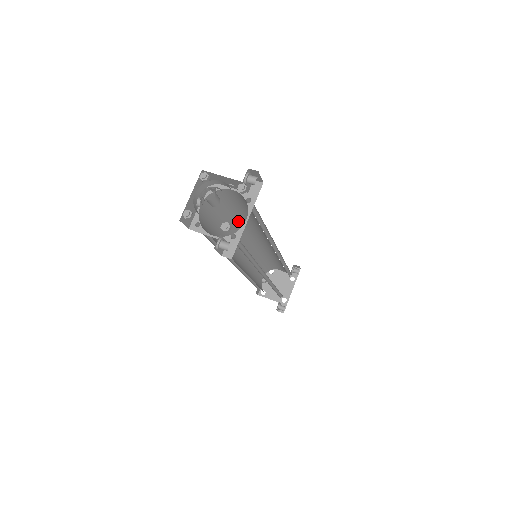
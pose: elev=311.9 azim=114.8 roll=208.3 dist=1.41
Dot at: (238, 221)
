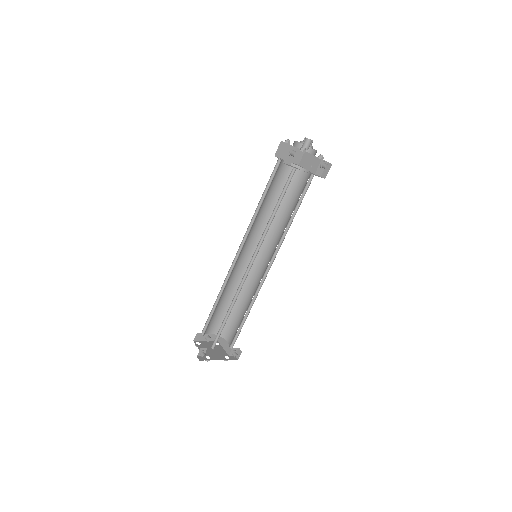
Dot at: (276, 217)
